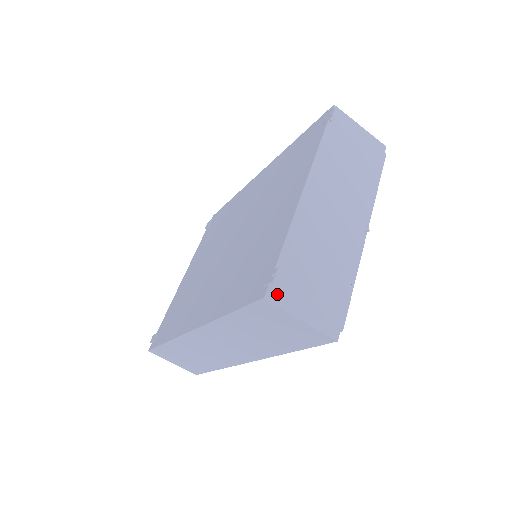
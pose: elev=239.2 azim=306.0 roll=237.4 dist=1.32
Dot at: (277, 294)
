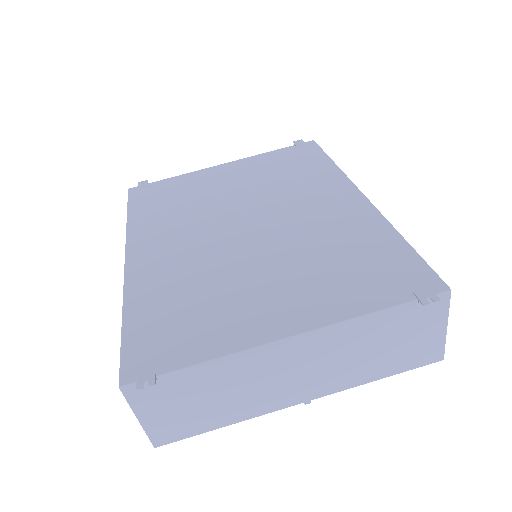
Dot at: (136, 392)
